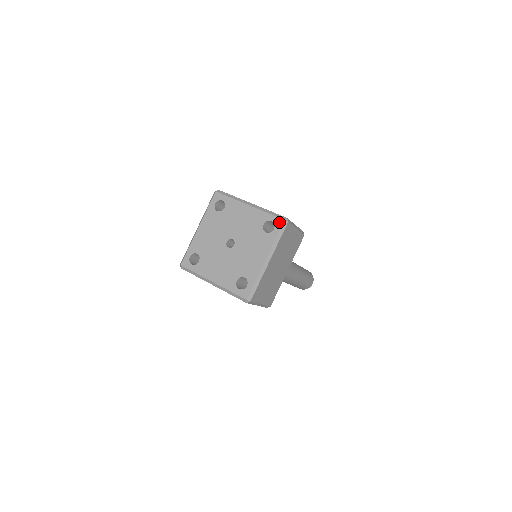
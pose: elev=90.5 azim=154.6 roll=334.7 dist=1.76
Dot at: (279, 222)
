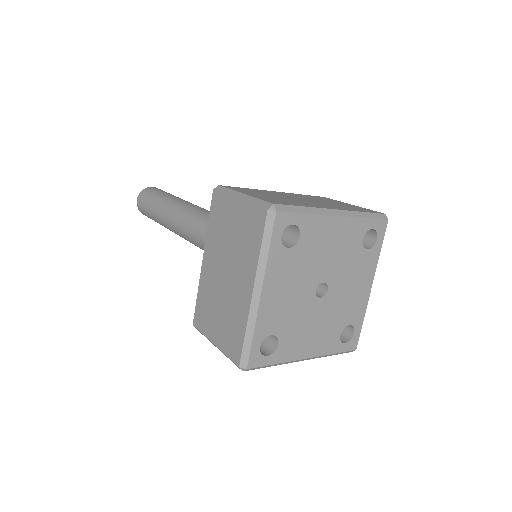
Dot at: (383, 226)
